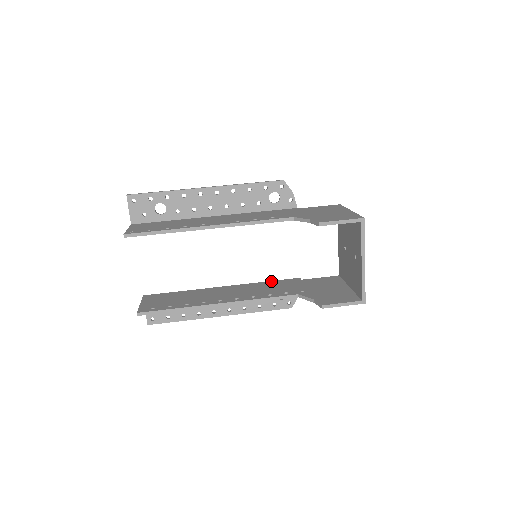
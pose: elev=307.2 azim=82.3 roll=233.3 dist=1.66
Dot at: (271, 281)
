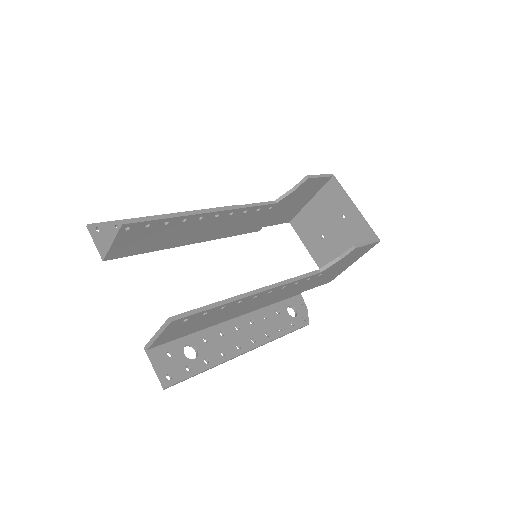
Dot at: occluded
